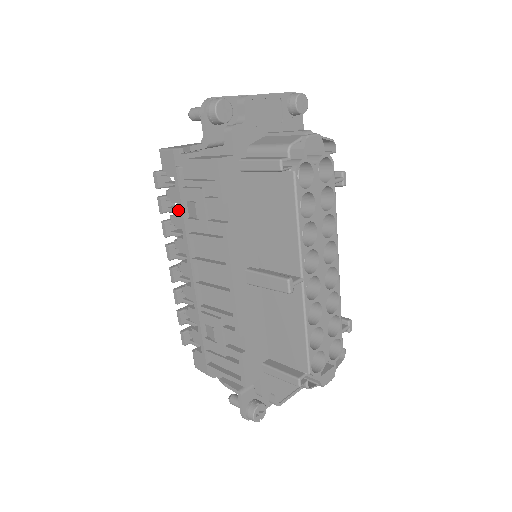
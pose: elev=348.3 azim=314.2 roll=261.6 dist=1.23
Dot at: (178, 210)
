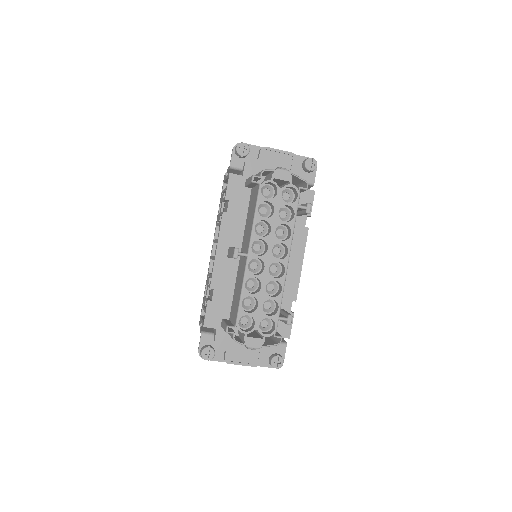
Dot at: occluded
